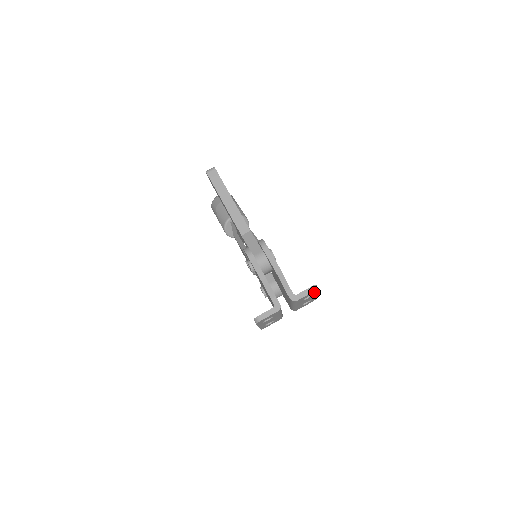
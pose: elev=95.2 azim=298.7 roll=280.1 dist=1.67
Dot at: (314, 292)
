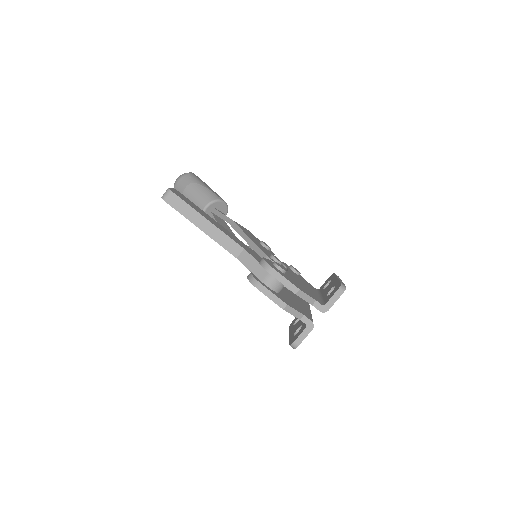
Dot at: occluded
